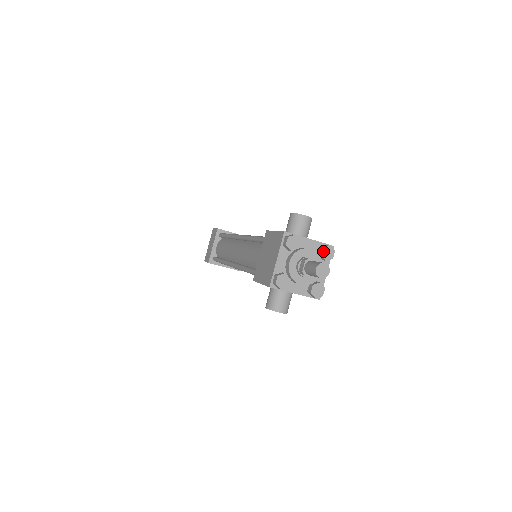
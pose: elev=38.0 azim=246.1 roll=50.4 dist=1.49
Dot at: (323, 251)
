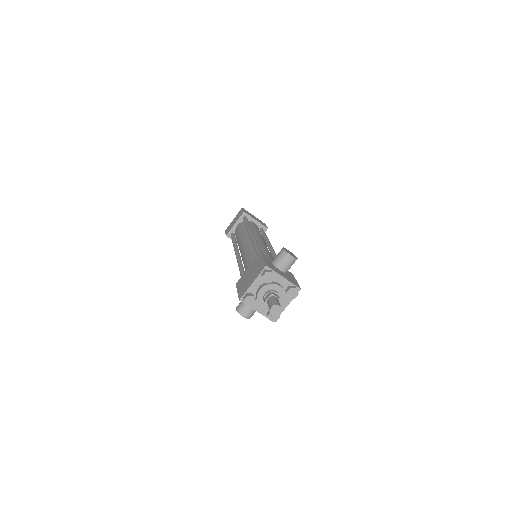
Dot at: (289, 291)
